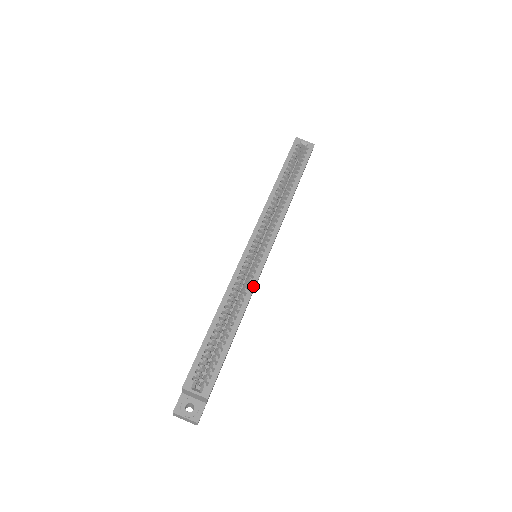
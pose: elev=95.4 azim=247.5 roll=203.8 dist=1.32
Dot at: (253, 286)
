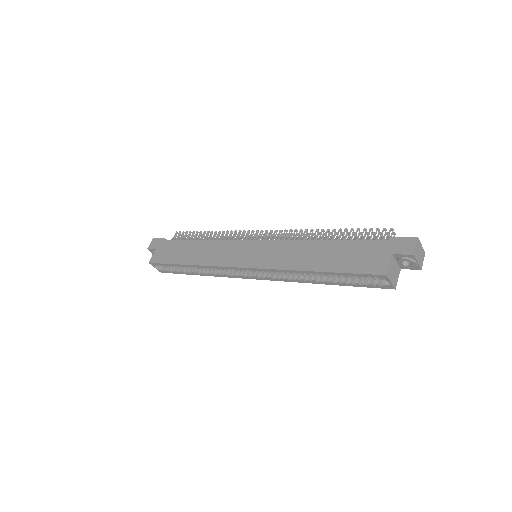
Dot at: (223, 276)
